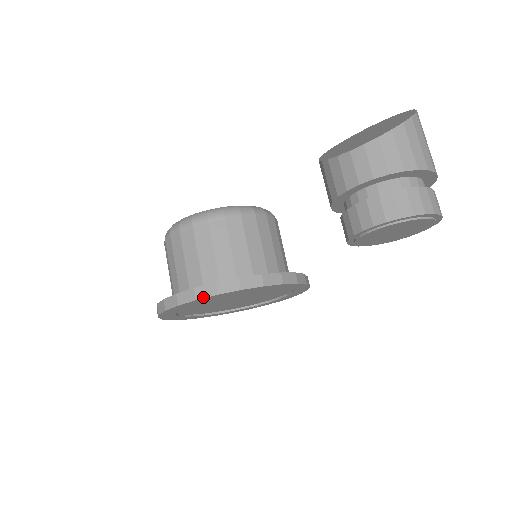
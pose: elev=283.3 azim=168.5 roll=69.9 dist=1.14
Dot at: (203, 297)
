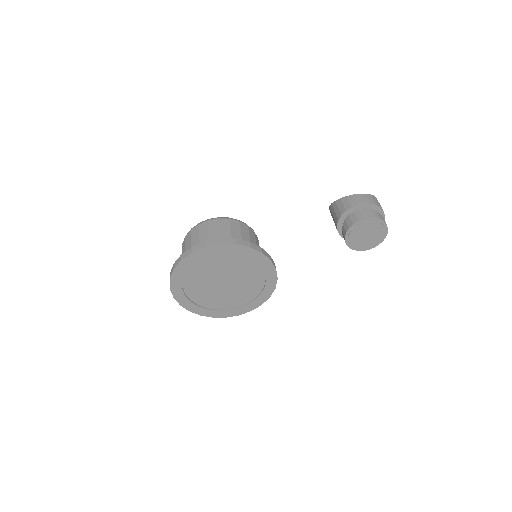
Dot at: (241, 245)
